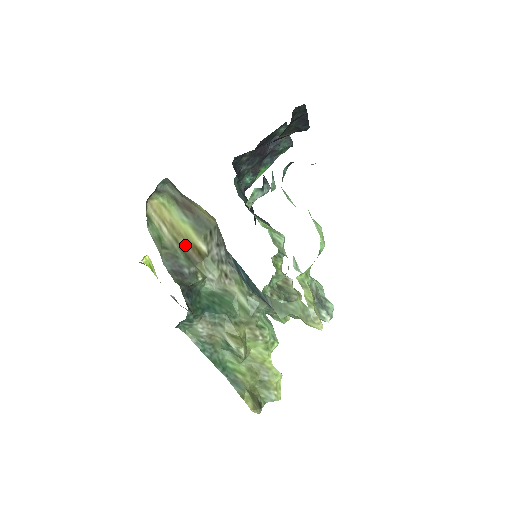
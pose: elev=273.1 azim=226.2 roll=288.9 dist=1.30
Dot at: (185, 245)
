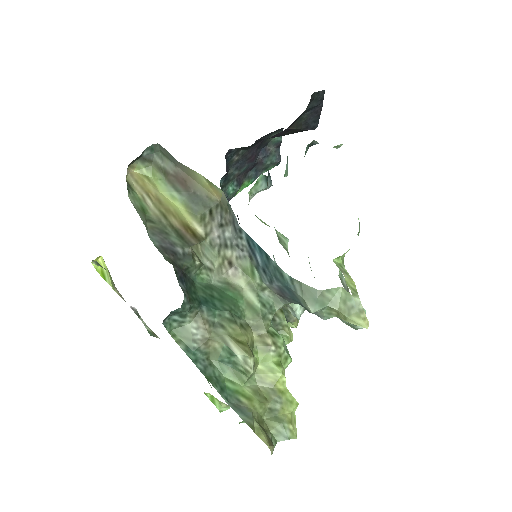
Dot at: (176, 223)
